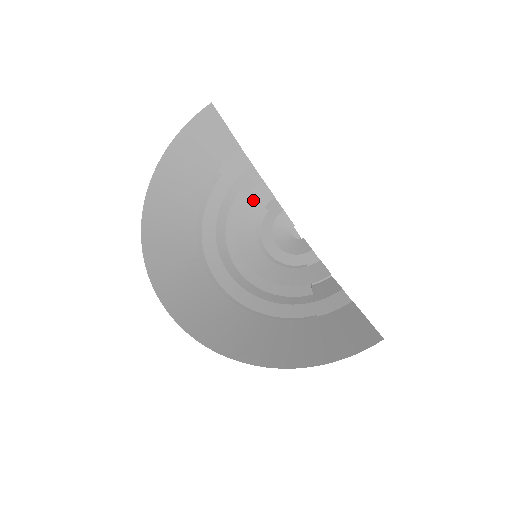
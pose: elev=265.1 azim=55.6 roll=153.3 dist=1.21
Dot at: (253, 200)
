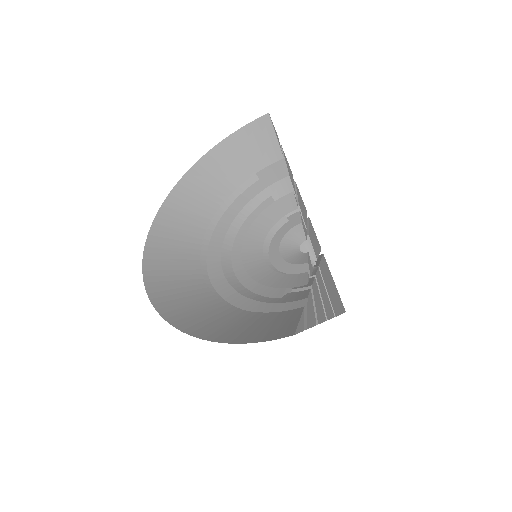
Dot at: (277, 207)
